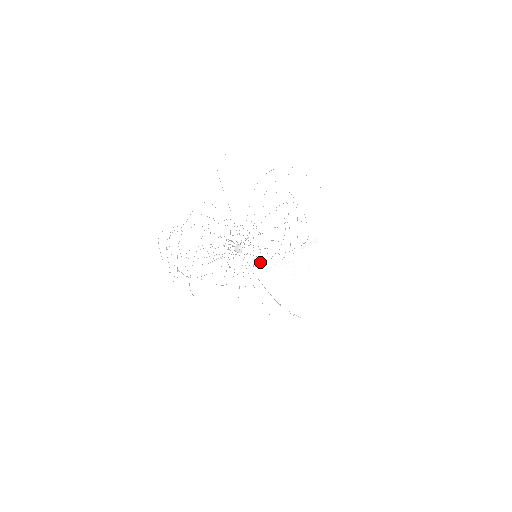
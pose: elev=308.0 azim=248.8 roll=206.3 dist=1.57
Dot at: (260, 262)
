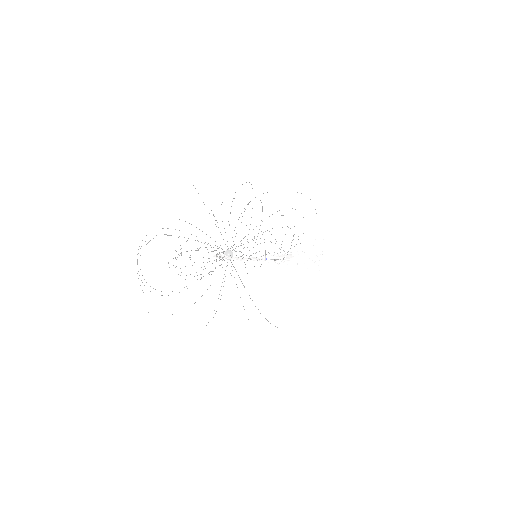
Dot at: occluded
